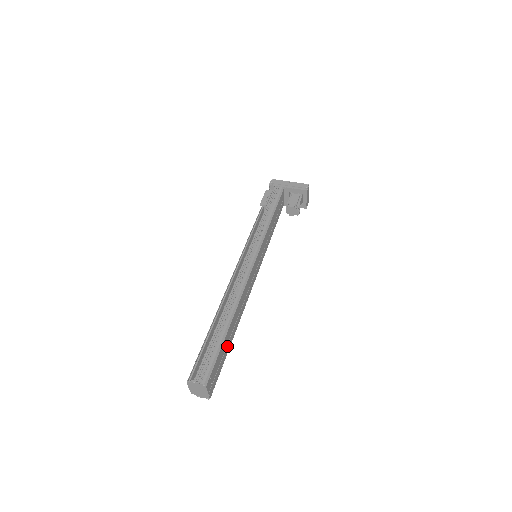
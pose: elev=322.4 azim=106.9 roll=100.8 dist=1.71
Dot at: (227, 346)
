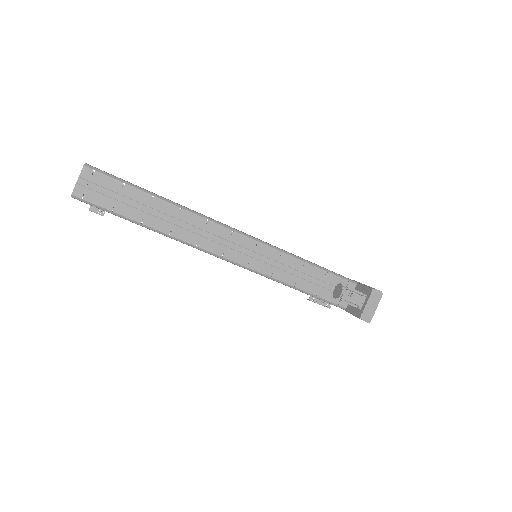
Dot at: (136, 210)
